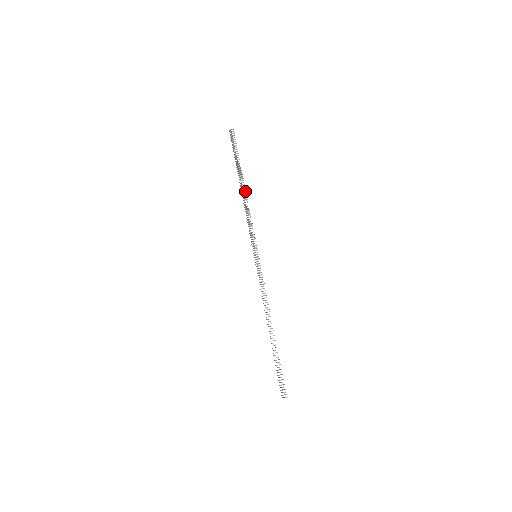
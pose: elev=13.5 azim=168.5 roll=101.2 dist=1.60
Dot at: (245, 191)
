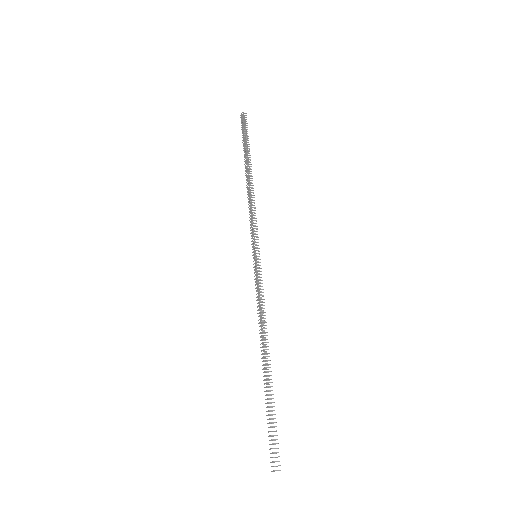
Dot at: (251, 178)
